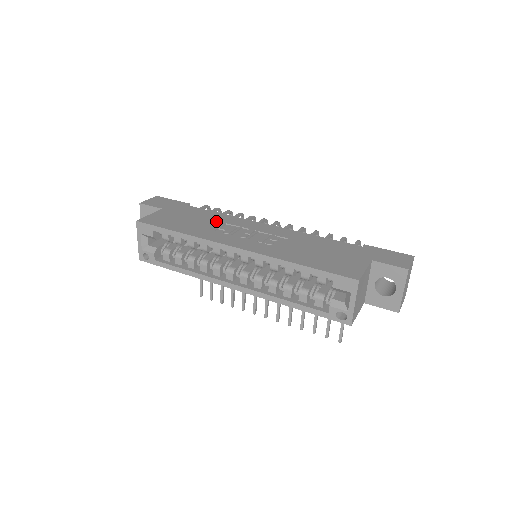
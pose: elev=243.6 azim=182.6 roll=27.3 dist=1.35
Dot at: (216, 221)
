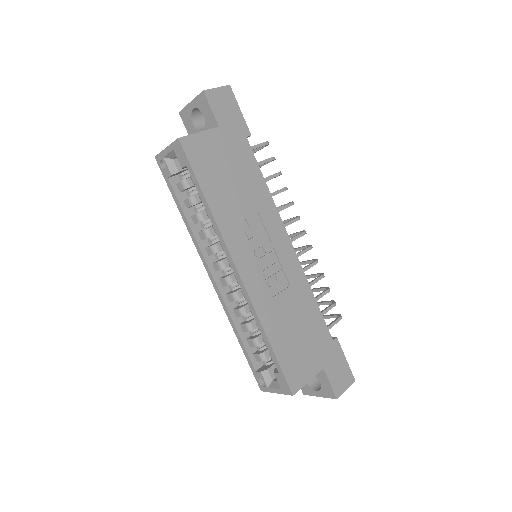
Dot at: (253, 201)
